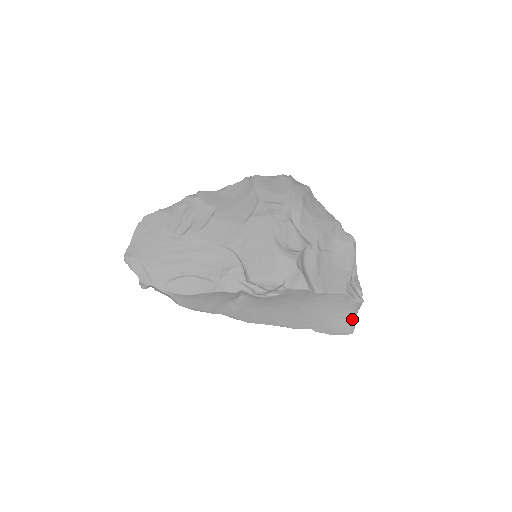
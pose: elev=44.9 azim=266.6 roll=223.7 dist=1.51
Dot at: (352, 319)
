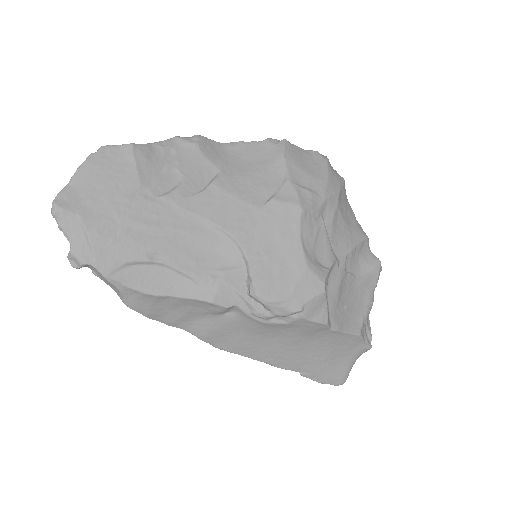
Dot at: (349, 367)
